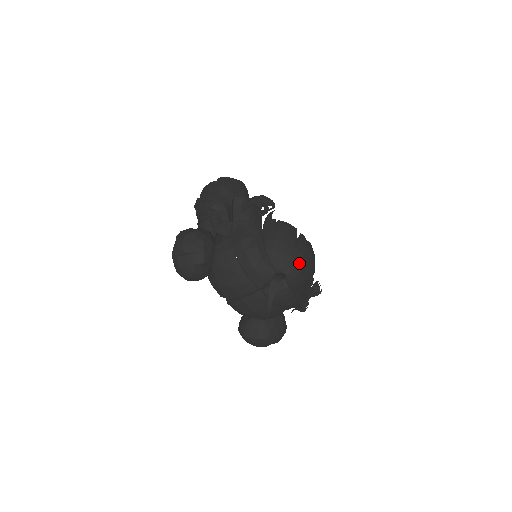
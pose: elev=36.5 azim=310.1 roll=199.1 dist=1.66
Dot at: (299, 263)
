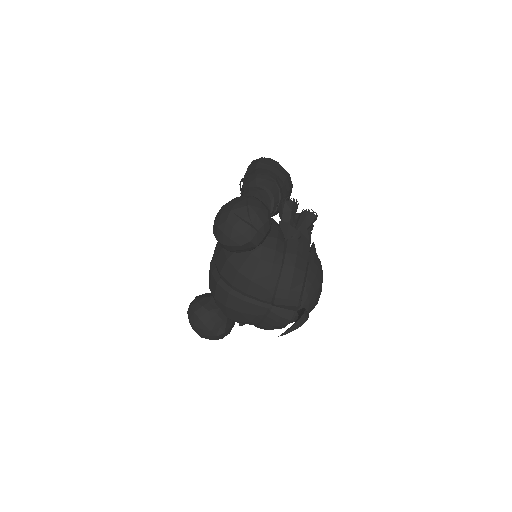
Dot at: (313, 308)
